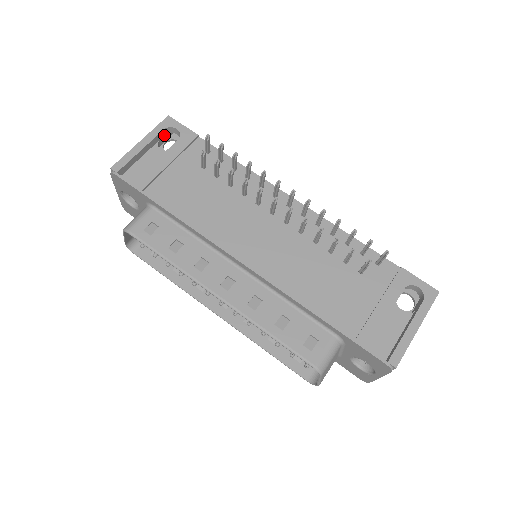
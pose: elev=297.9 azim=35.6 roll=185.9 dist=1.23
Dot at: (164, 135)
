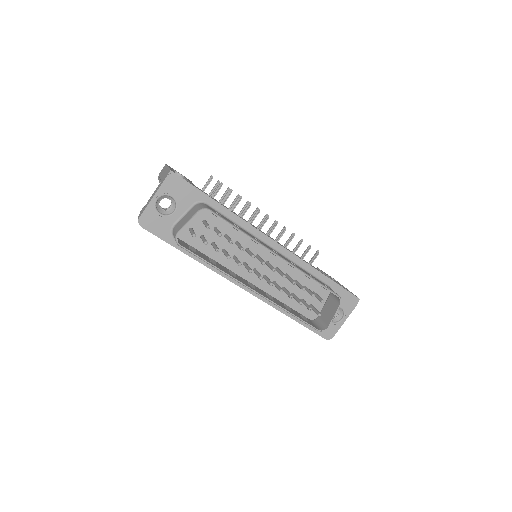
Dot at: occluded
